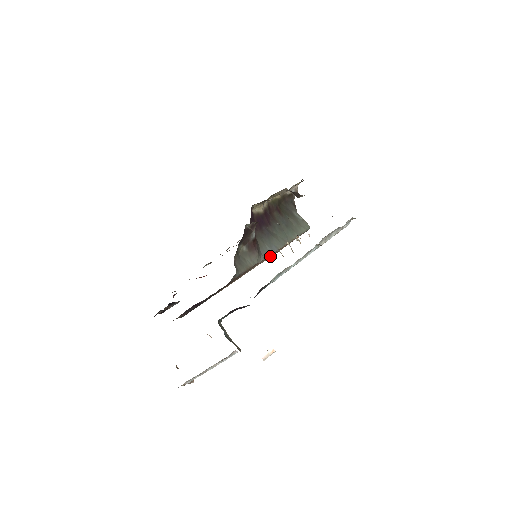
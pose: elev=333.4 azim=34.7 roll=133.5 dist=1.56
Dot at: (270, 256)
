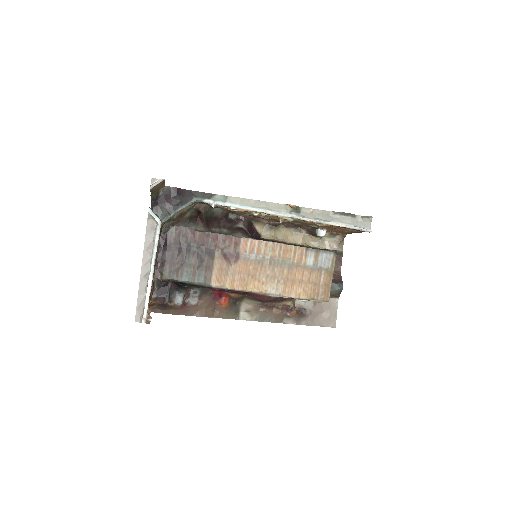
Dot at: occluded
